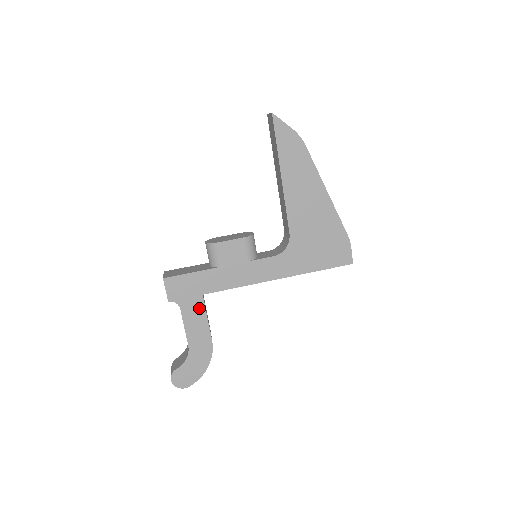
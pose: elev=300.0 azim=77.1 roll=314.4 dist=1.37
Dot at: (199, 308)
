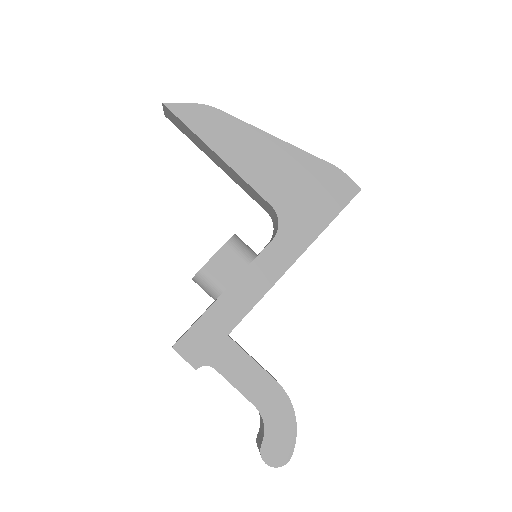
Dot at: (235, 353)
